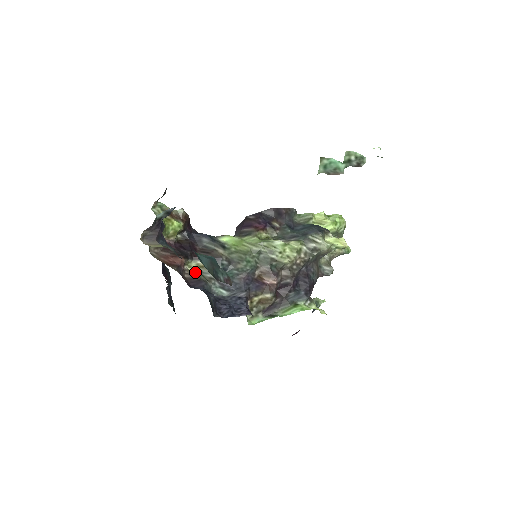
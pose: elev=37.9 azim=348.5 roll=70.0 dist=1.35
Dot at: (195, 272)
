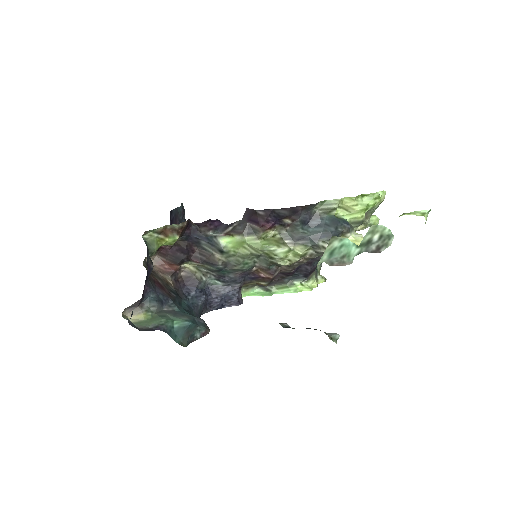
Dot at: (192, 268)
